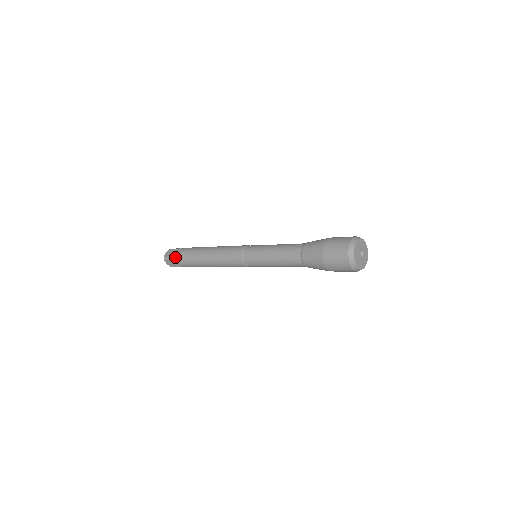
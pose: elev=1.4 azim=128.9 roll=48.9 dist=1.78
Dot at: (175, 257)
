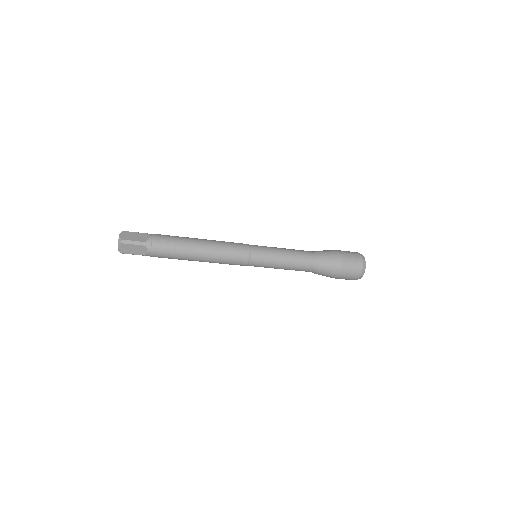
Dot at: (144, 242)
